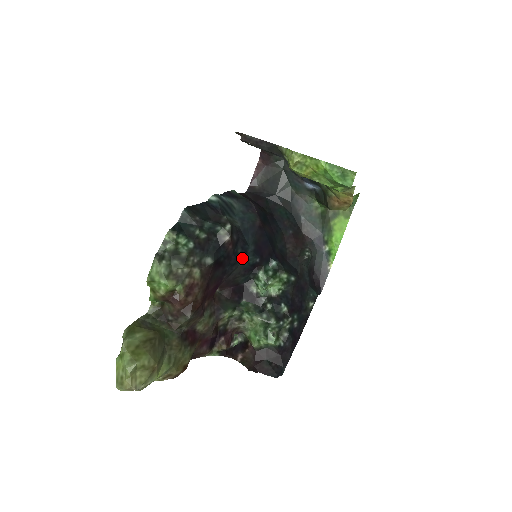
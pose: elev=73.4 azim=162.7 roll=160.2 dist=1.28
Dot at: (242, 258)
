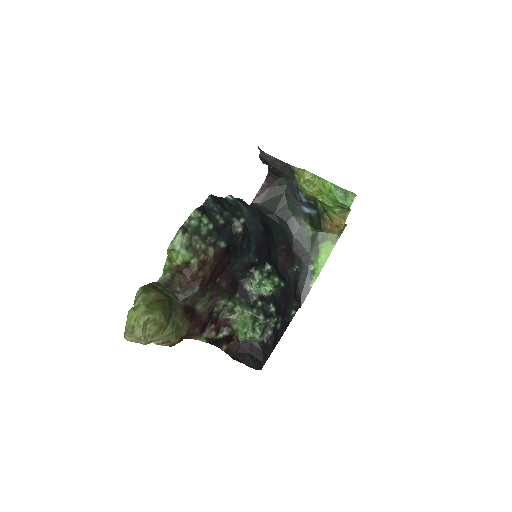
Dot at: (245, 254)
